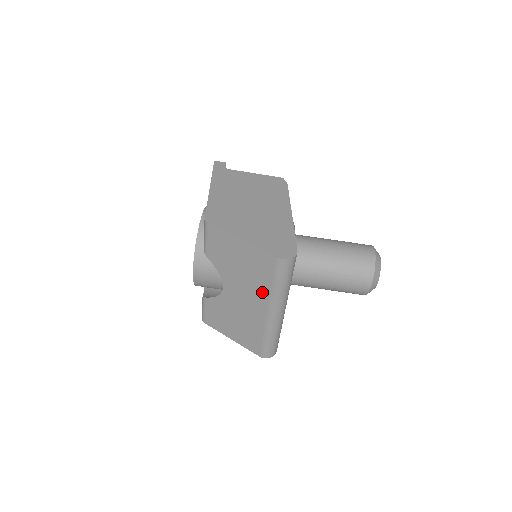
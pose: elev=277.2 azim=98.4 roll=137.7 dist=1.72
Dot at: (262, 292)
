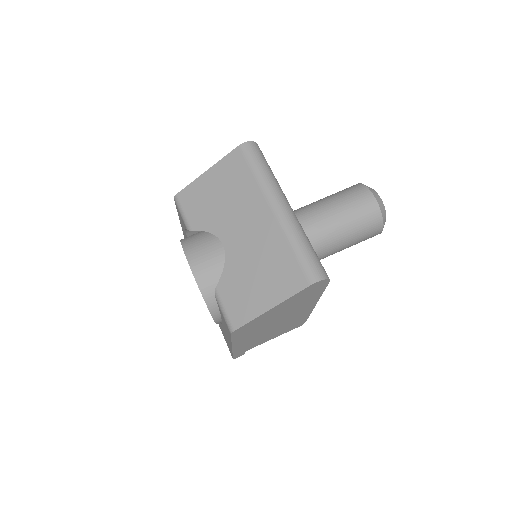
Dot at: (253, 195)
